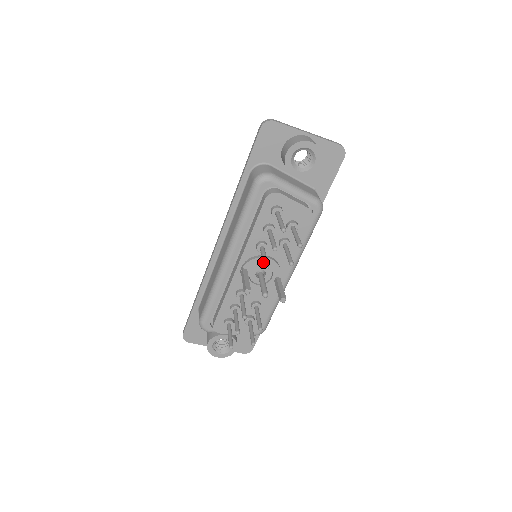
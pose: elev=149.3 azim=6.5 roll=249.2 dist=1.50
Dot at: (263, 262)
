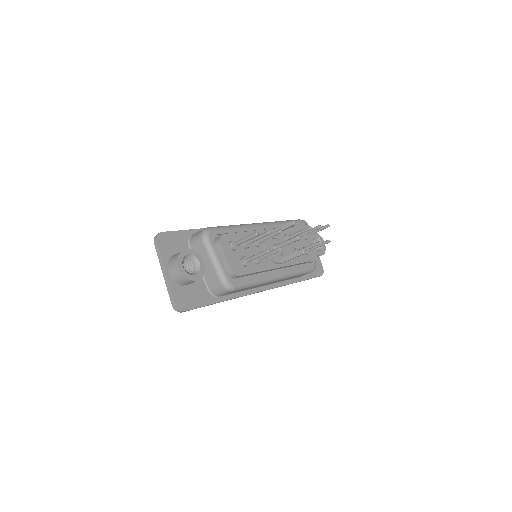
Dot at: occluded
